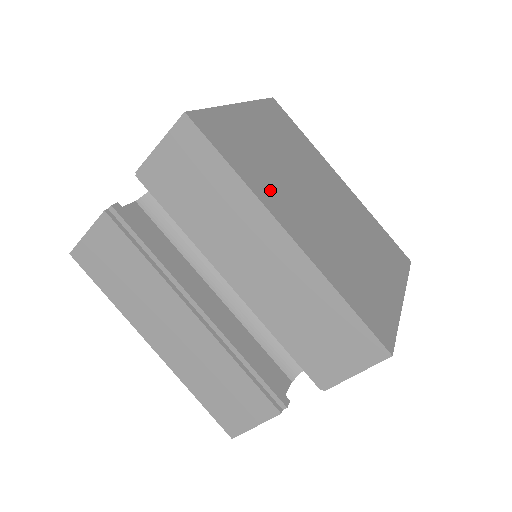
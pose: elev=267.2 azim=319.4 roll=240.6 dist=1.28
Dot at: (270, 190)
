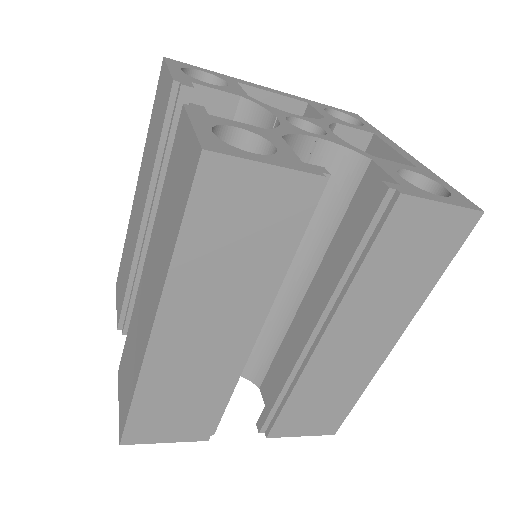
Dot at: occluded
